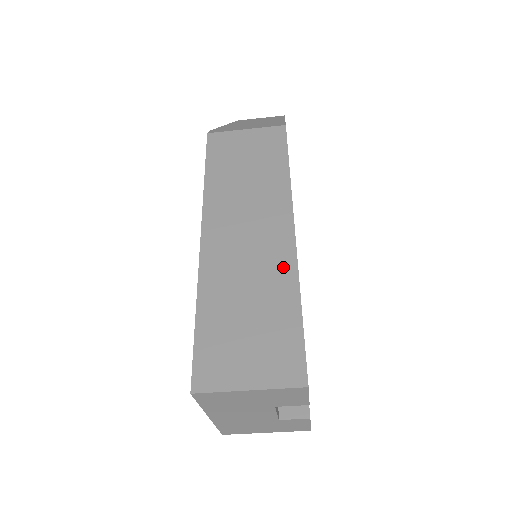
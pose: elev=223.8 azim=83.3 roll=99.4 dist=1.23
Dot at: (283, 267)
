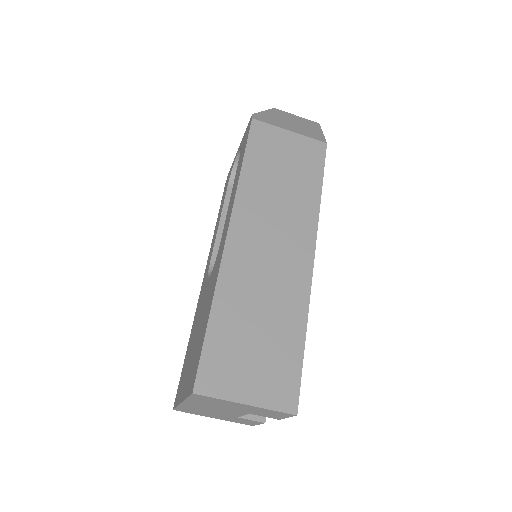
Dot at: (297, 293)
